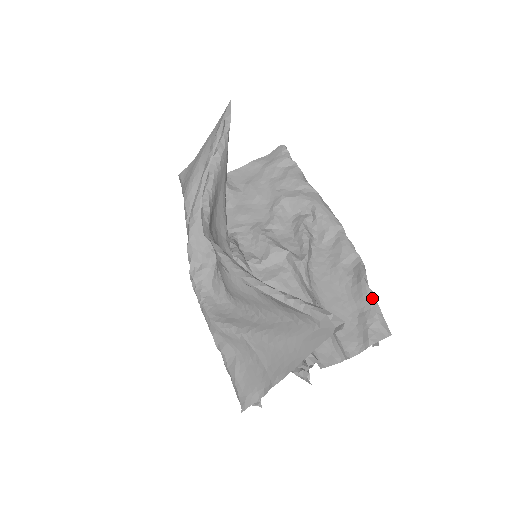
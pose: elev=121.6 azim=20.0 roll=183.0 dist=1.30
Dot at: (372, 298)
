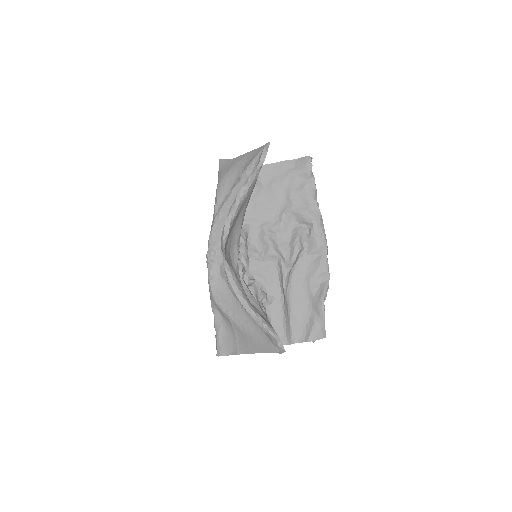
Dot at: (323, 312)
